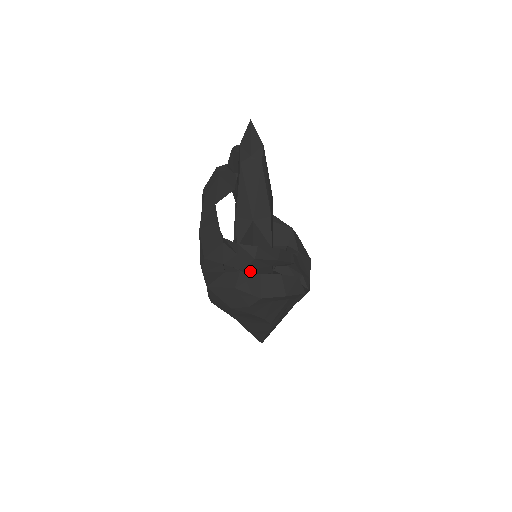
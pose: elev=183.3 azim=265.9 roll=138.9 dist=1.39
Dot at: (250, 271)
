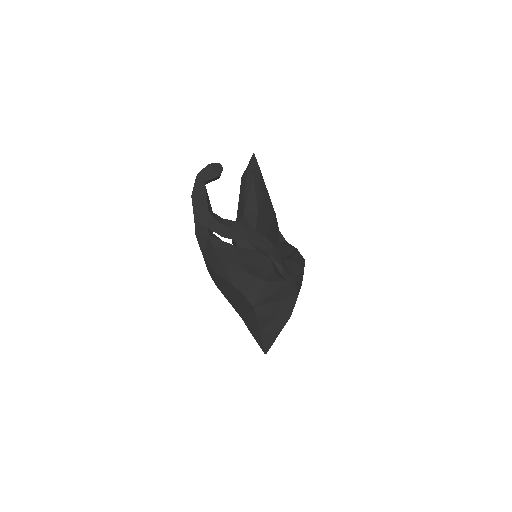
Dot at: occluded
